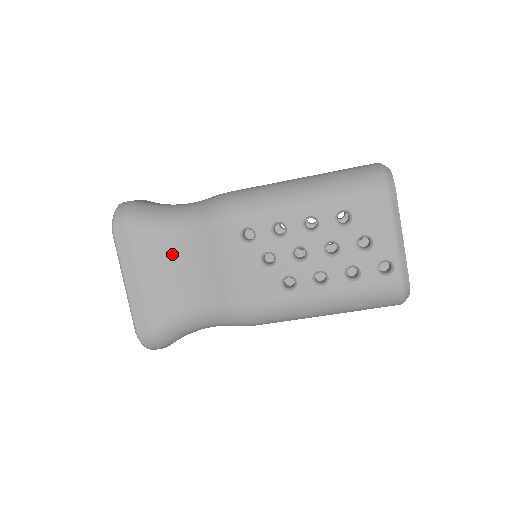
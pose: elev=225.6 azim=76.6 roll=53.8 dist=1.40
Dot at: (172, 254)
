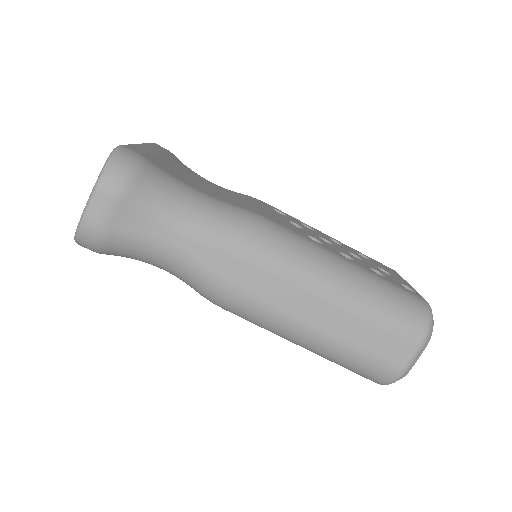
Dot at: (198, 178)
